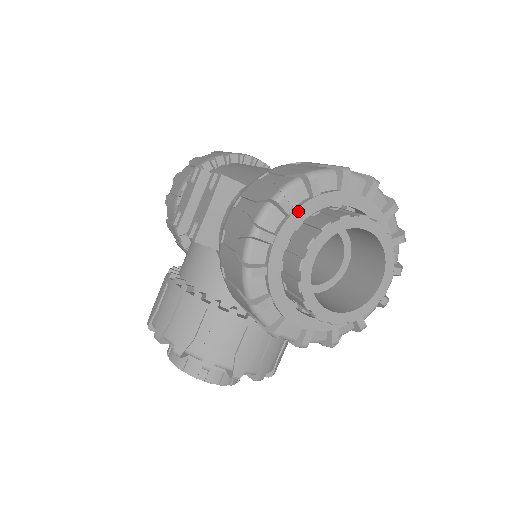
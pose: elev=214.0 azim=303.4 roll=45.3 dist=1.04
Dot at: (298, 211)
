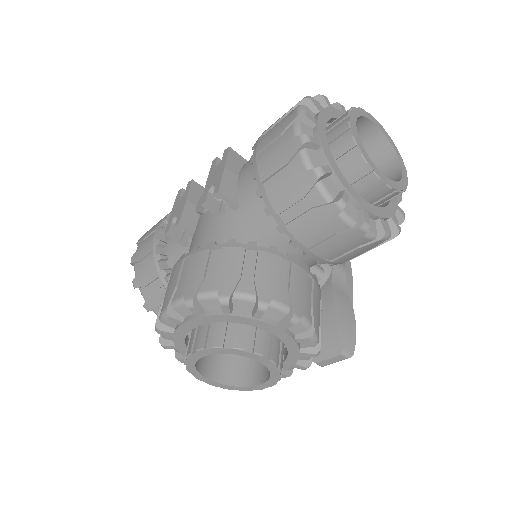
Dot at: (324, 111)
